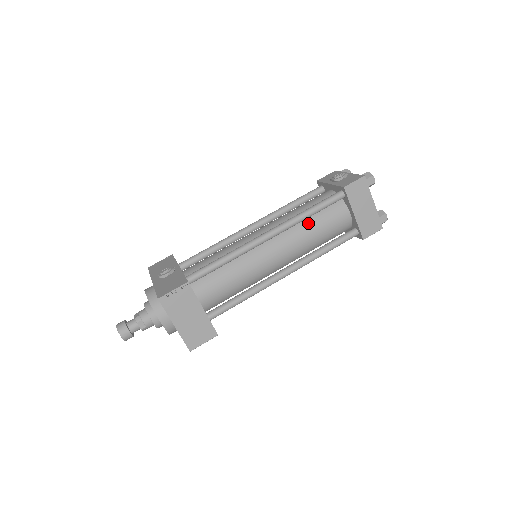
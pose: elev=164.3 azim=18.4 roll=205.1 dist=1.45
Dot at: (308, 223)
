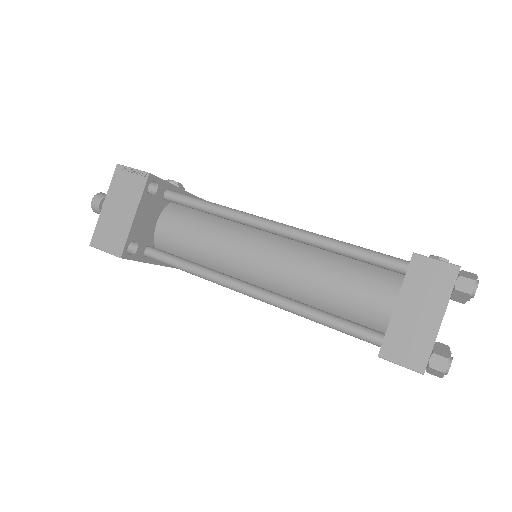
Dot at: (332, 262)
